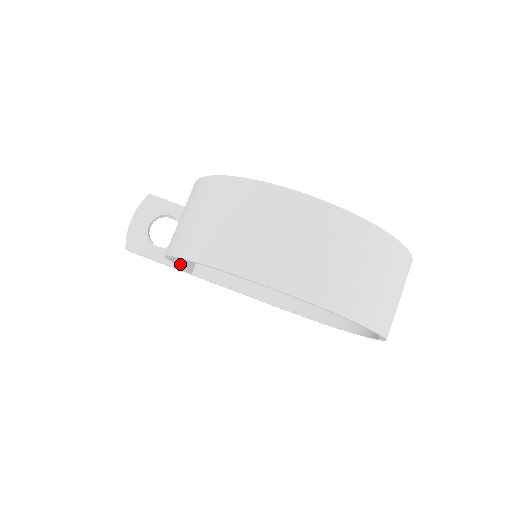
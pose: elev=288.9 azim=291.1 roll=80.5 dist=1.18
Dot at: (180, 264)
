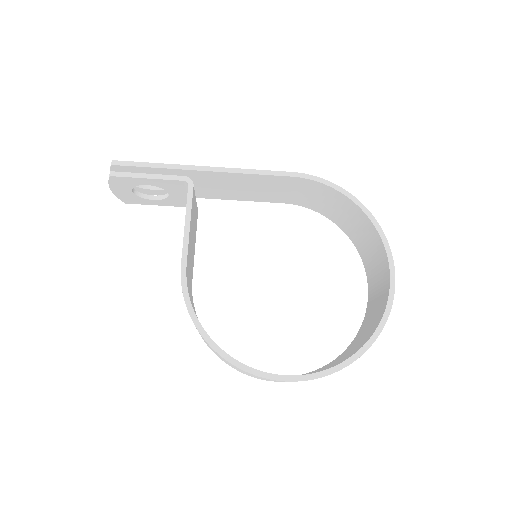
Dot at: (193, 259)
